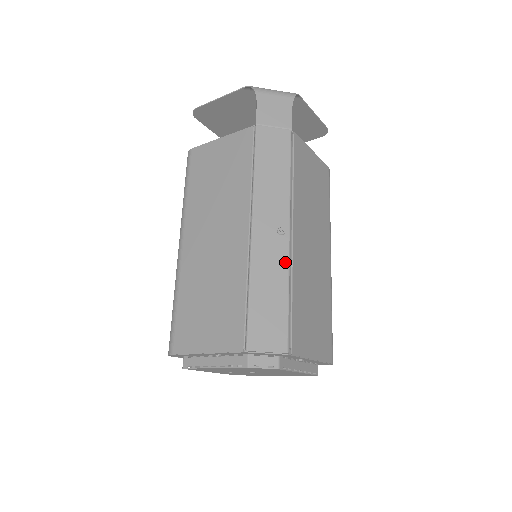
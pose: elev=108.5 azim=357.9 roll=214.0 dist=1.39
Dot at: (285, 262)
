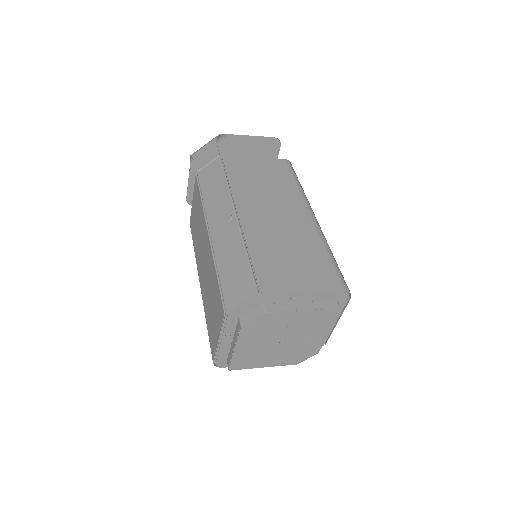
Dot at: (237, 235)
